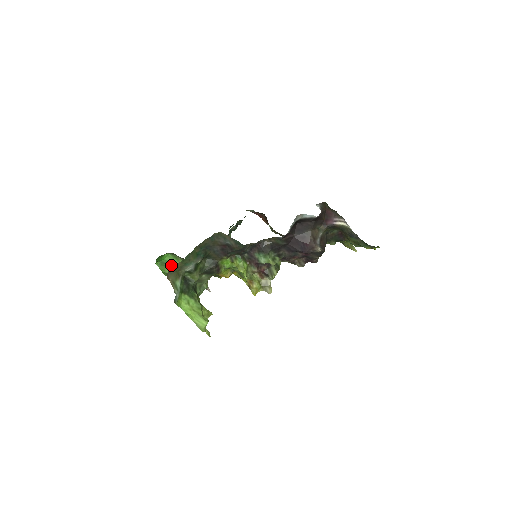
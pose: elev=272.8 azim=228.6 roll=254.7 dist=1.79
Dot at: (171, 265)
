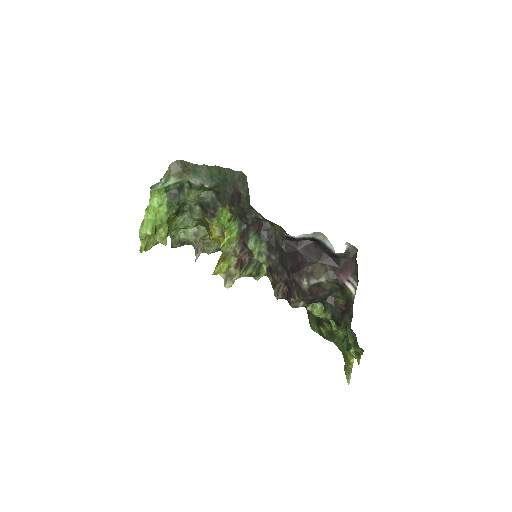
Dot at: occluded
